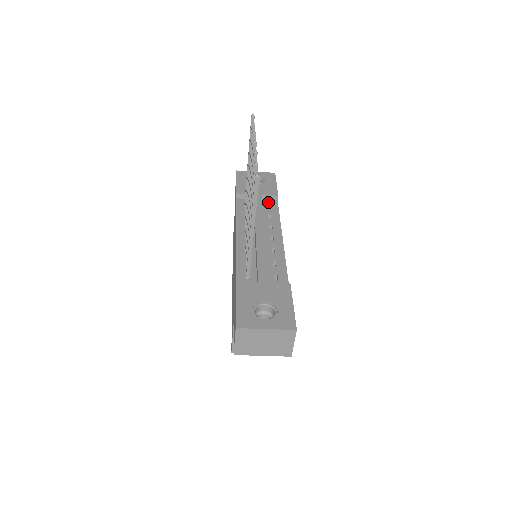
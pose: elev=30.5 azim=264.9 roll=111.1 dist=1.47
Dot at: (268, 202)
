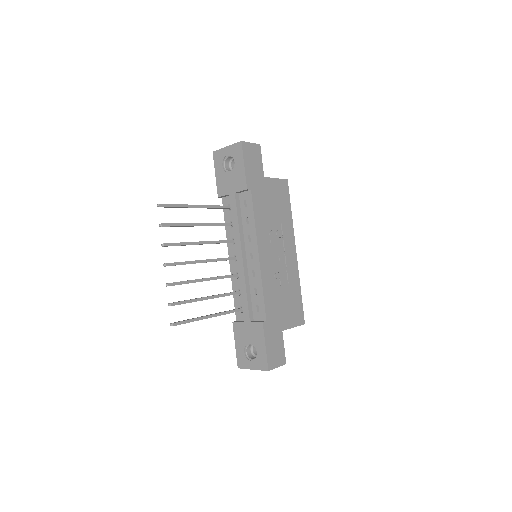
Dot at: (244, 196)
